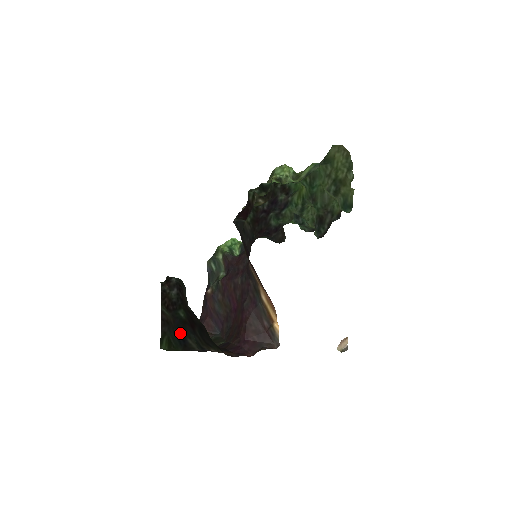
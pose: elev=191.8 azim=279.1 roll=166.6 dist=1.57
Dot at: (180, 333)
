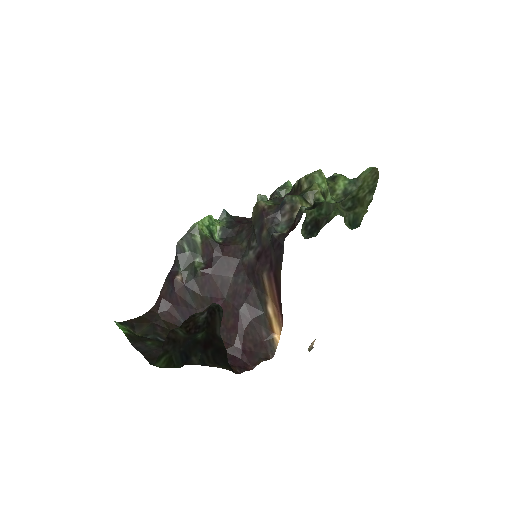
Dot at: (186, 352)
